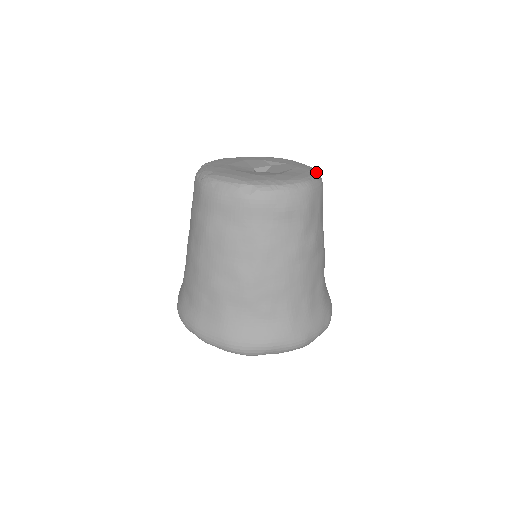
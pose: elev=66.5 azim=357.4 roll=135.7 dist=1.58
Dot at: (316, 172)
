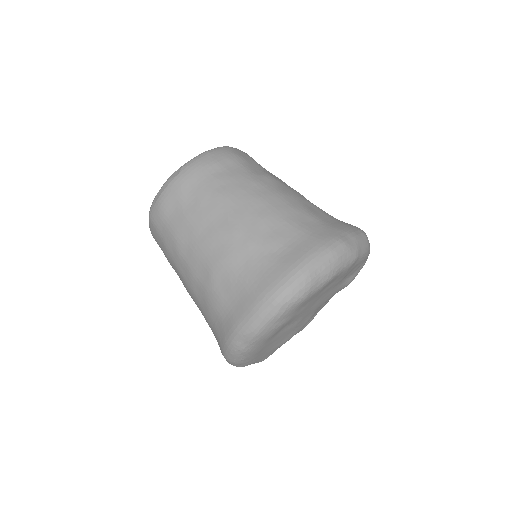
Dot at: occluded
